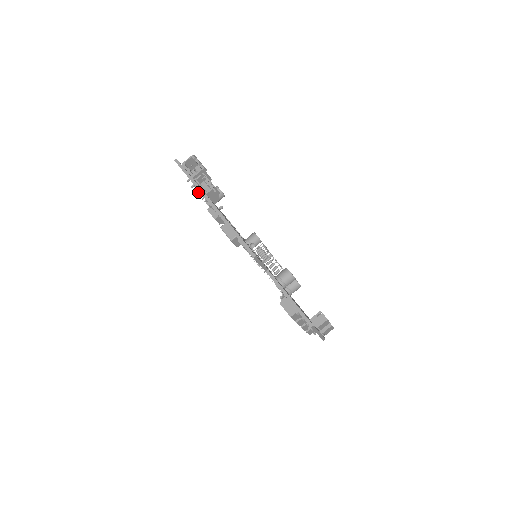
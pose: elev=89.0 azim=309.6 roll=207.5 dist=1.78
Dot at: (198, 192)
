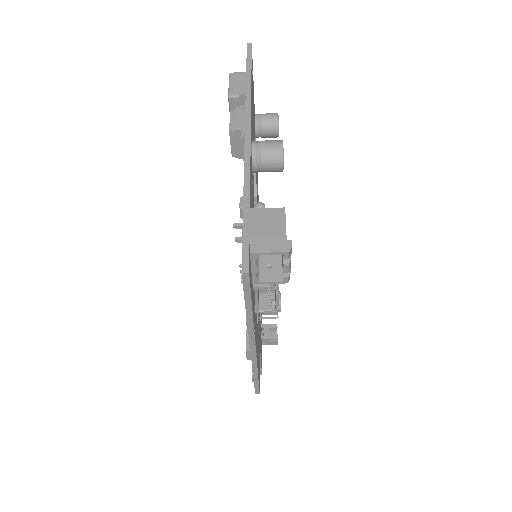
Dot at: occluded
